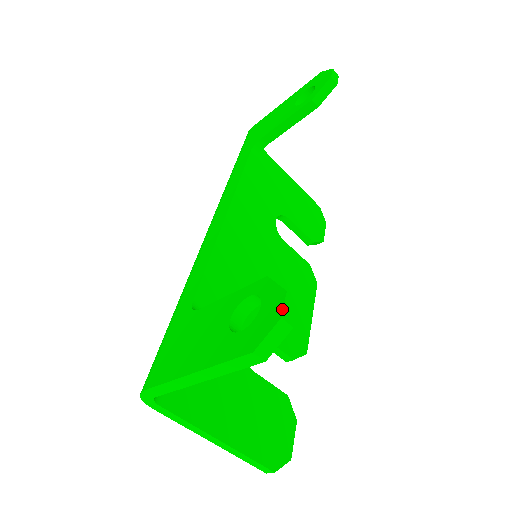
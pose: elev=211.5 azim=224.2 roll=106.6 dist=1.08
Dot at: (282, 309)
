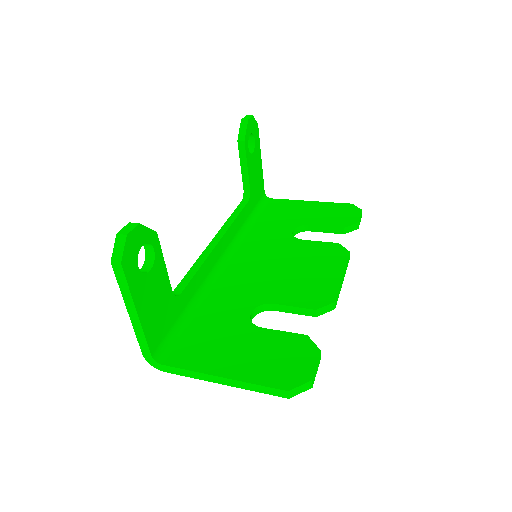
Dot at: (120, 231)
